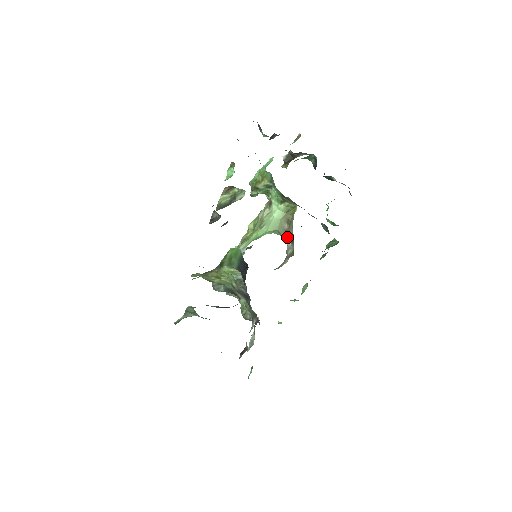
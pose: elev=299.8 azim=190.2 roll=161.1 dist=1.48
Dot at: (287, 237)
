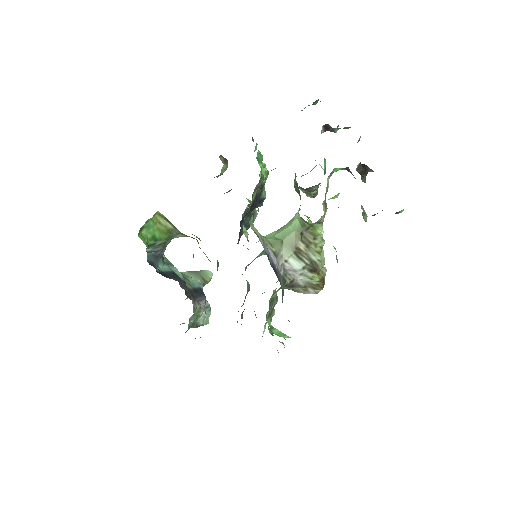
Dot at: (295, 256)
